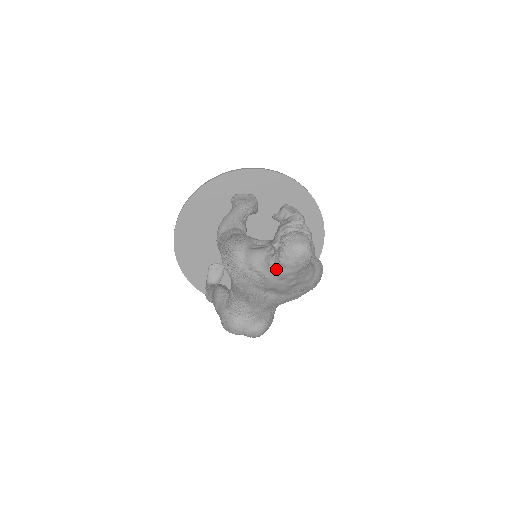
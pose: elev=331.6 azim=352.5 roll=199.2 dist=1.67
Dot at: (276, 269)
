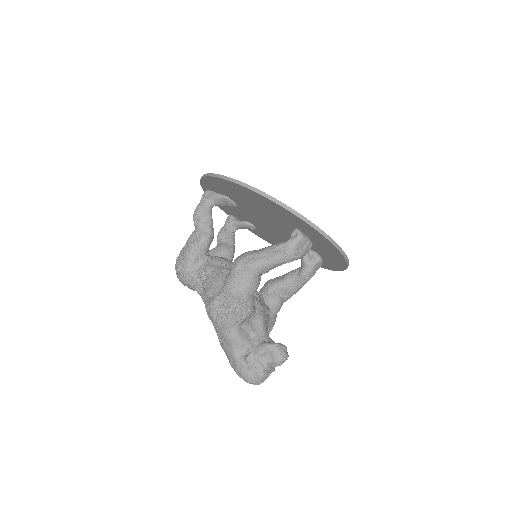
Dot at: (230, 361)
